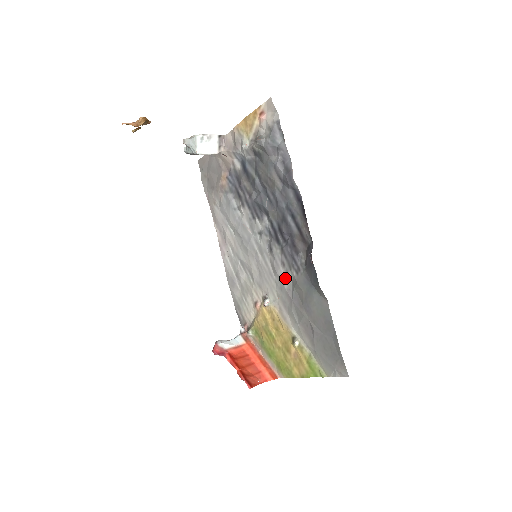
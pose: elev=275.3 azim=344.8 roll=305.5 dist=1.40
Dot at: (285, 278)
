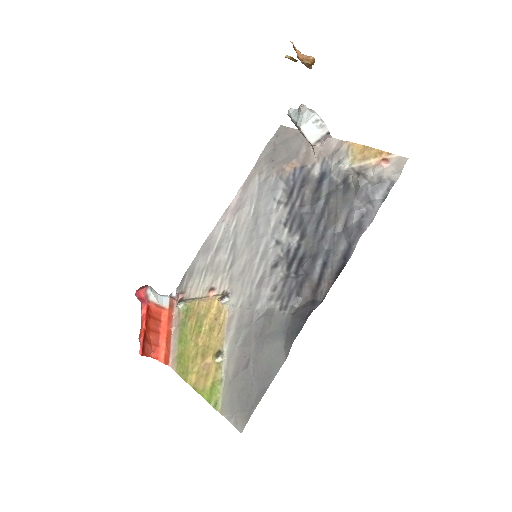
Dot at: (264, 300)
